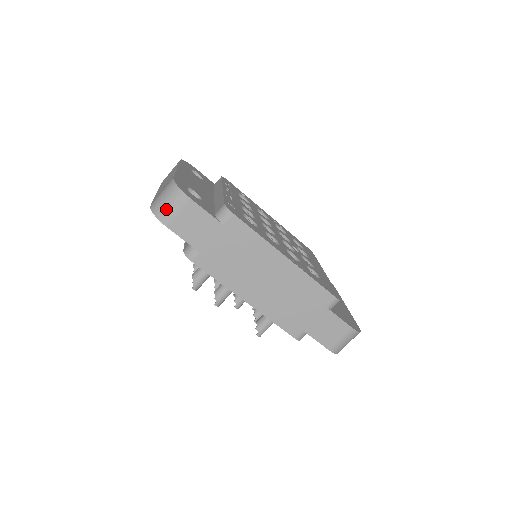
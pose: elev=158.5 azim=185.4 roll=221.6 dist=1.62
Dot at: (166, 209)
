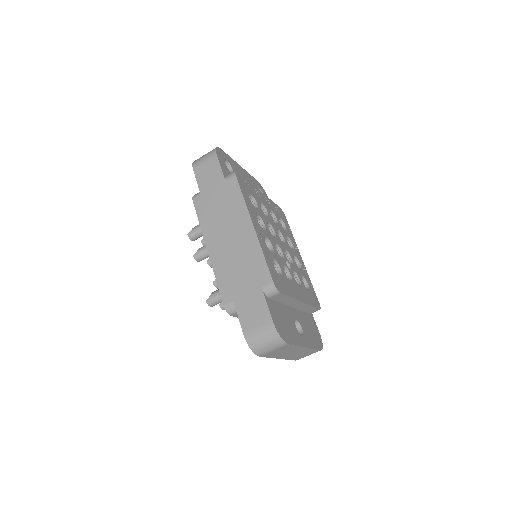
Dot at: (201, 159)
